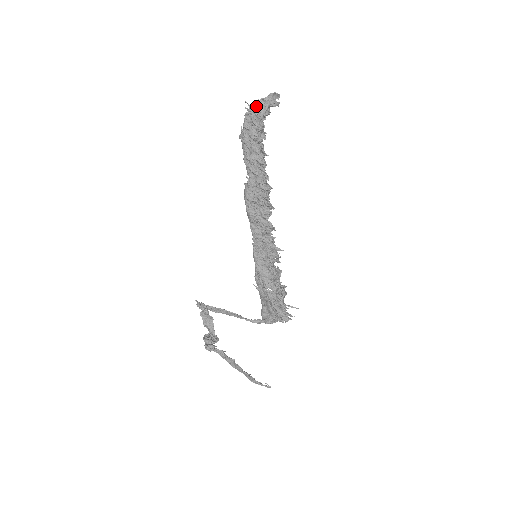
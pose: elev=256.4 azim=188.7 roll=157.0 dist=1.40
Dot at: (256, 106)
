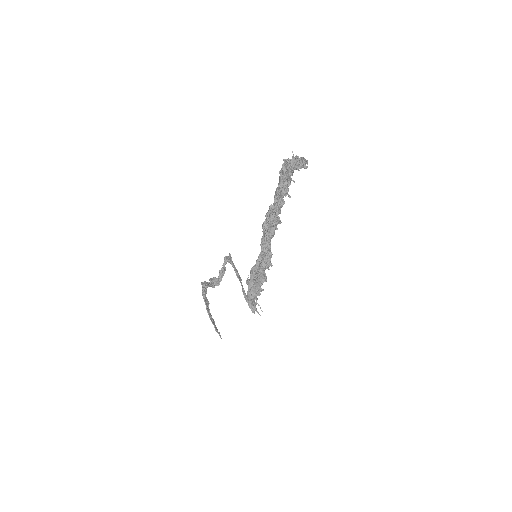
Dot at: (292, 159)
